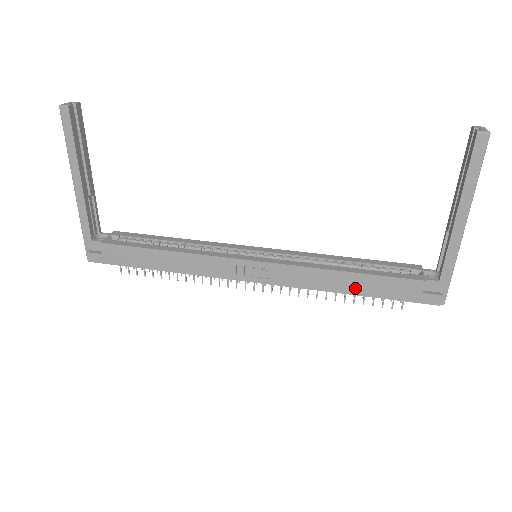
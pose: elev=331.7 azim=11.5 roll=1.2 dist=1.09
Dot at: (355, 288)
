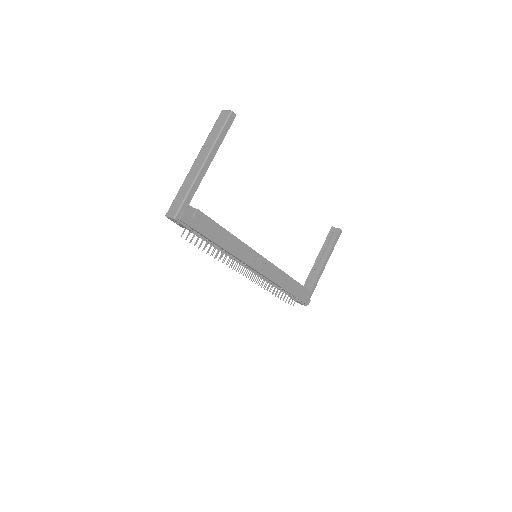
Dot at: (289, 288)
